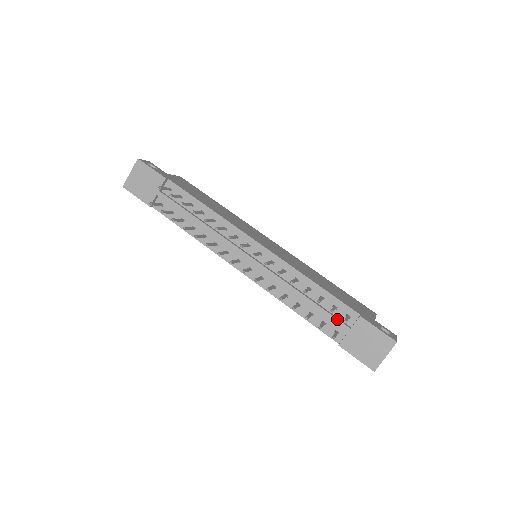
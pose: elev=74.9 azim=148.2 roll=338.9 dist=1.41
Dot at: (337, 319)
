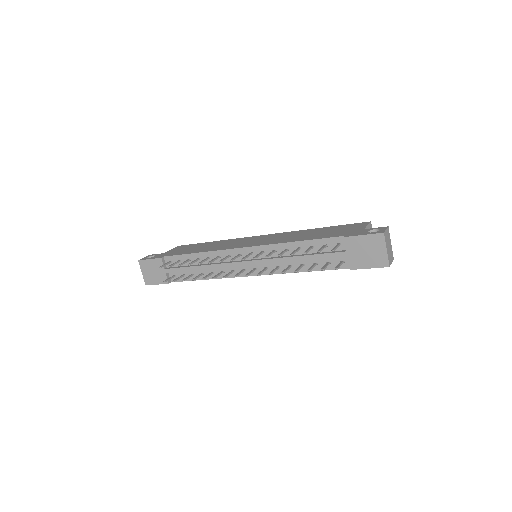
Dot at: (332, 253)
